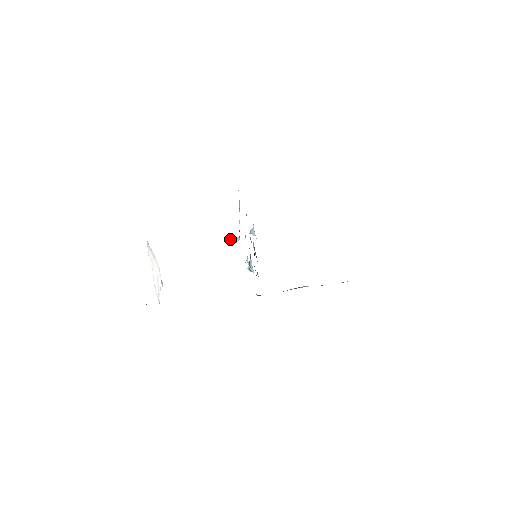
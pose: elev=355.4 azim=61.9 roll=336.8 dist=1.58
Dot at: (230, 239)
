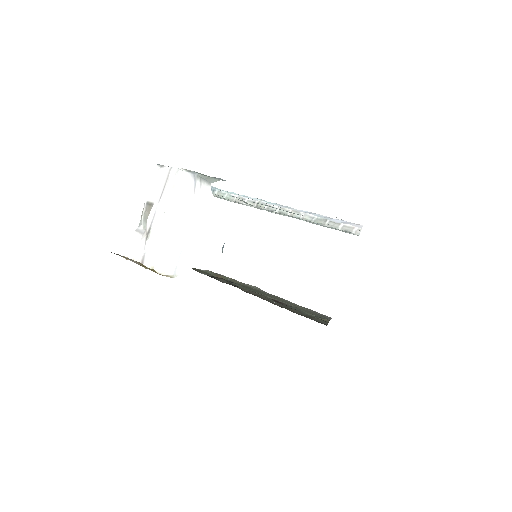
Dot at: occluded
